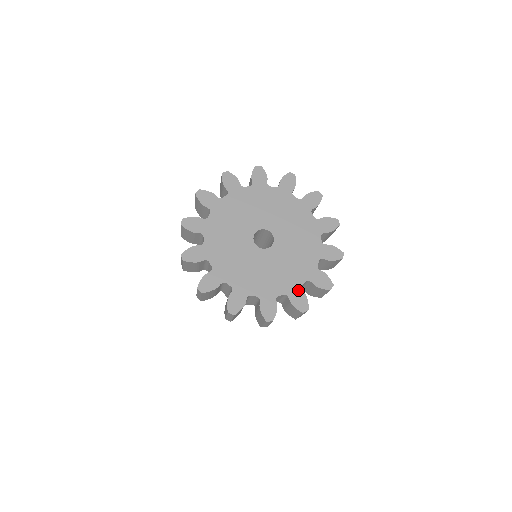
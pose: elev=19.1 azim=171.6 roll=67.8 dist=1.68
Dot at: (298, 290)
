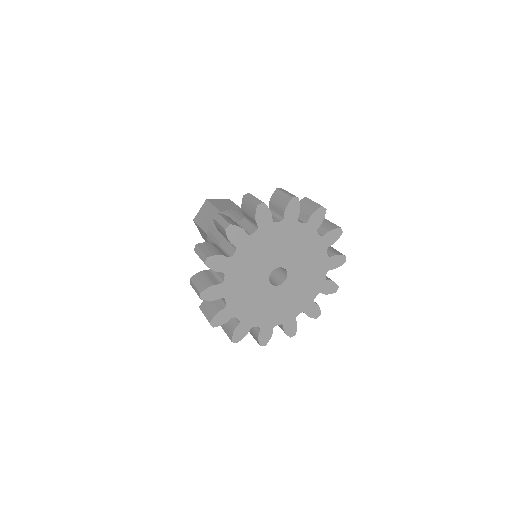
Dot at: (293, 320)
